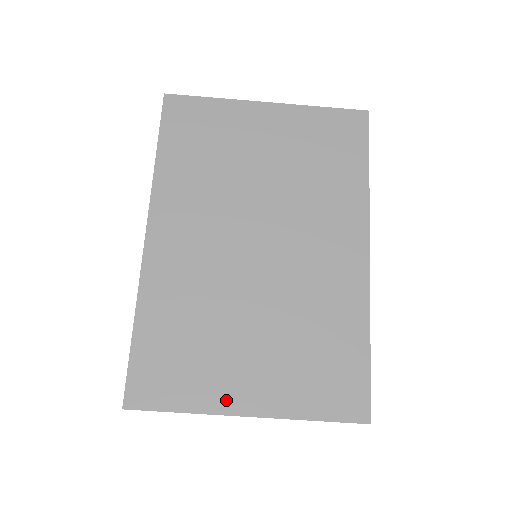
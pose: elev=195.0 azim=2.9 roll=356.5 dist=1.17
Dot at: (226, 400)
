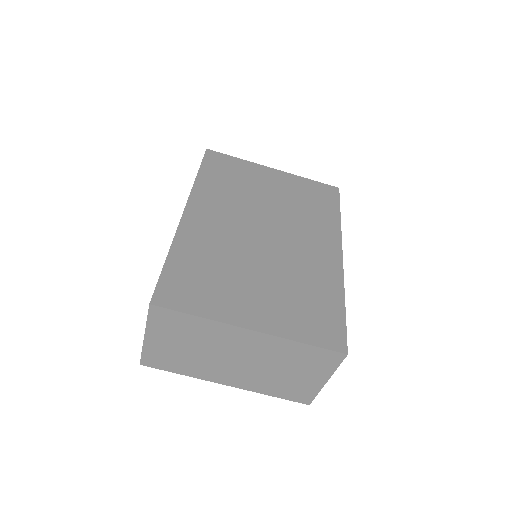
Dot at: (235, 316)
